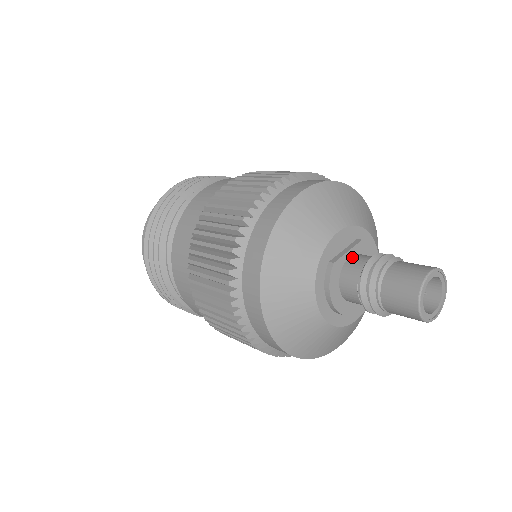
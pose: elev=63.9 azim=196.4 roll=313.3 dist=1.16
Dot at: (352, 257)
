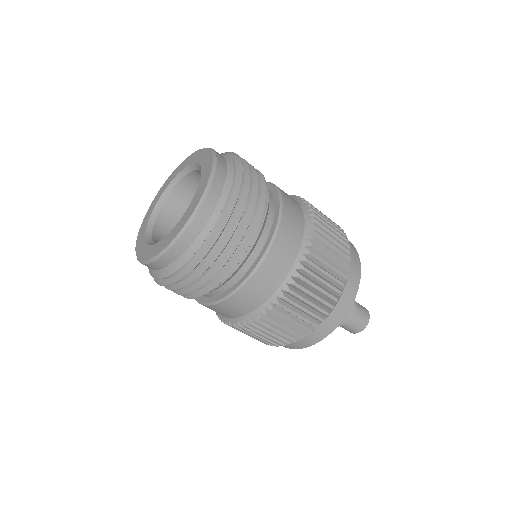
Dot at: occluded
